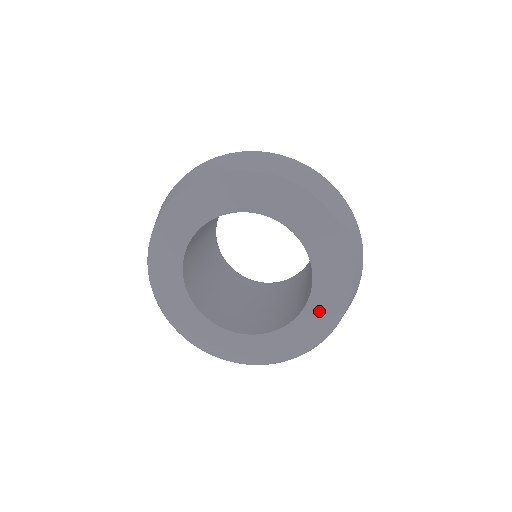
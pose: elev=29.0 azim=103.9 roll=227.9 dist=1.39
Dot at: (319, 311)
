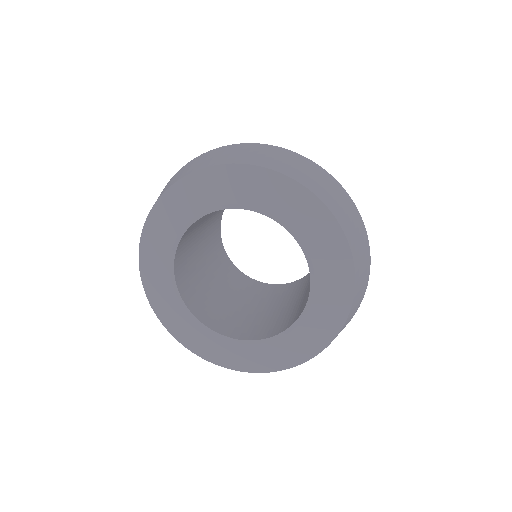
Dot at: (326, 269)
